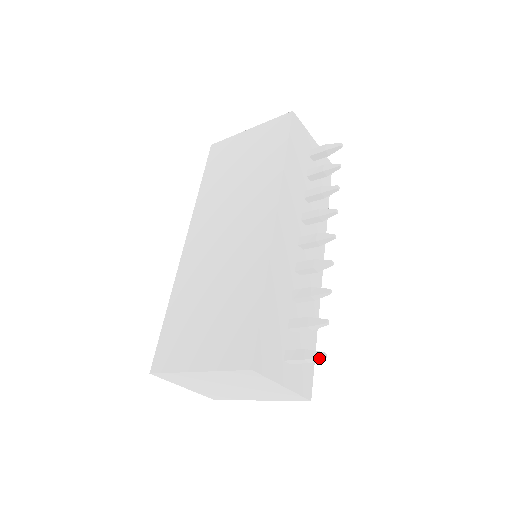
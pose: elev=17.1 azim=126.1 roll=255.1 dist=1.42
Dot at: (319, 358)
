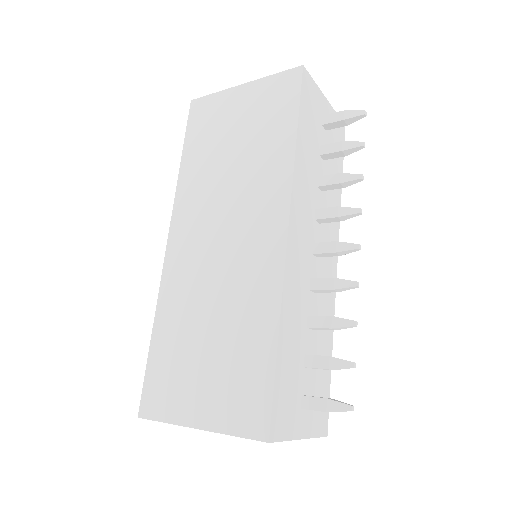
Dot at: (345, 411)
